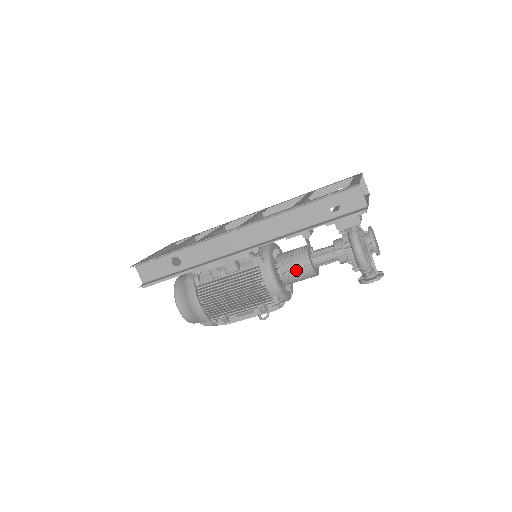
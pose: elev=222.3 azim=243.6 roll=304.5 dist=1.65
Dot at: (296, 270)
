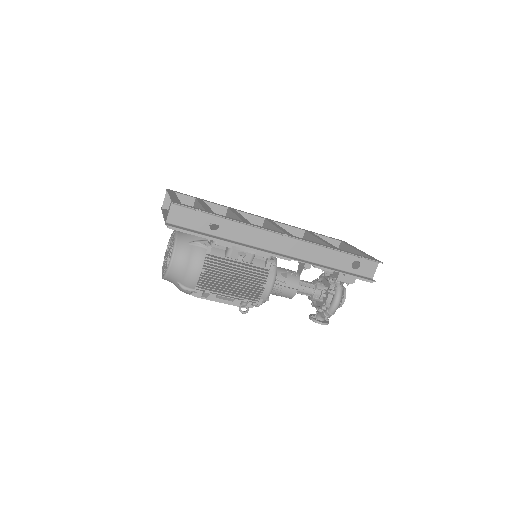
Dot at: (285, 287)
